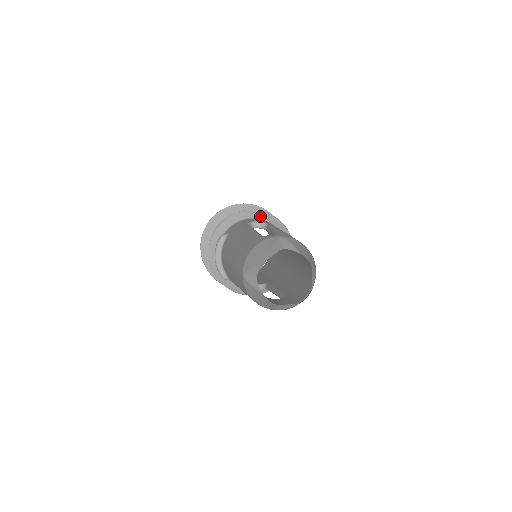
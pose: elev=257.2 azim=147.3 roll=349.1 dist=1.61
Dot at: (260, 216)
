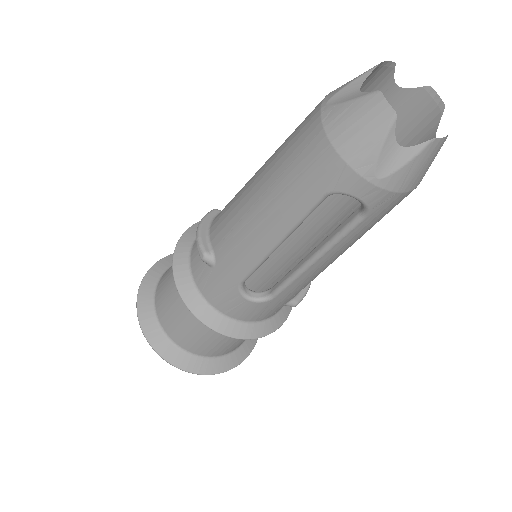
Dot at: occluded
